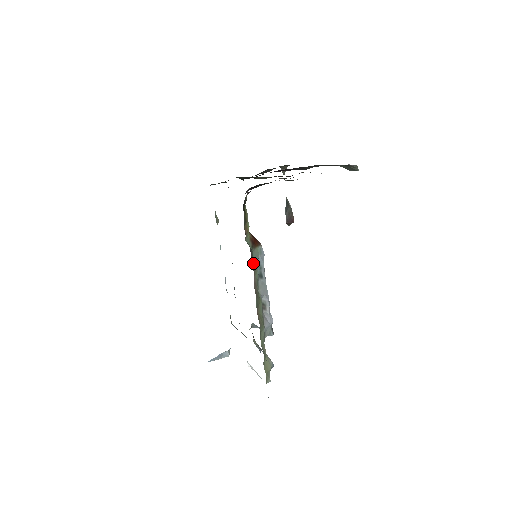
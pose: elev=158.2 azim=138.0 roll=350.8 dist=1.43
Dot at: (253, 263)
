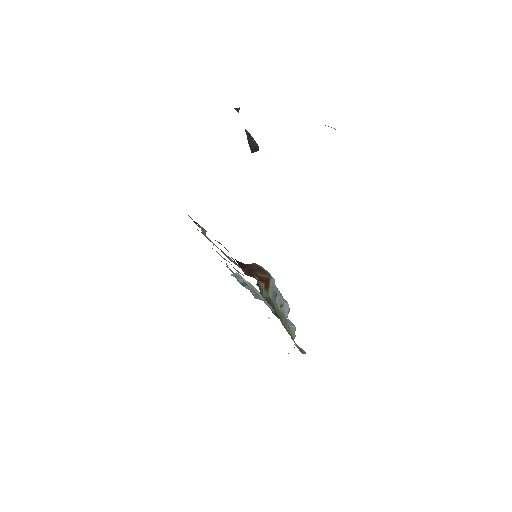
Dot at: (272, 304)
